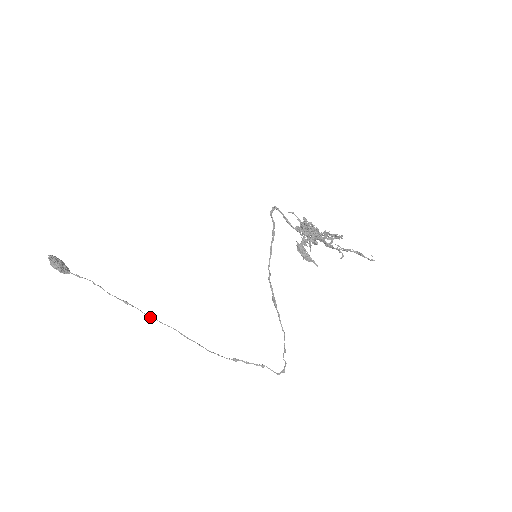
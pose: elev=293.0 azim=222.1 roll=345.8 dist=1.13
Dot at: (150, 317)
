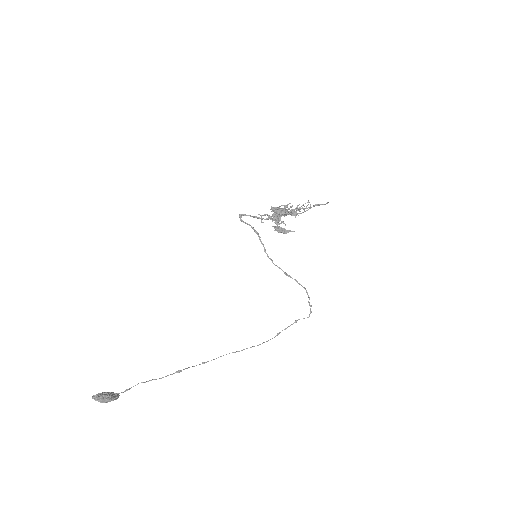
Dot at: occluded
